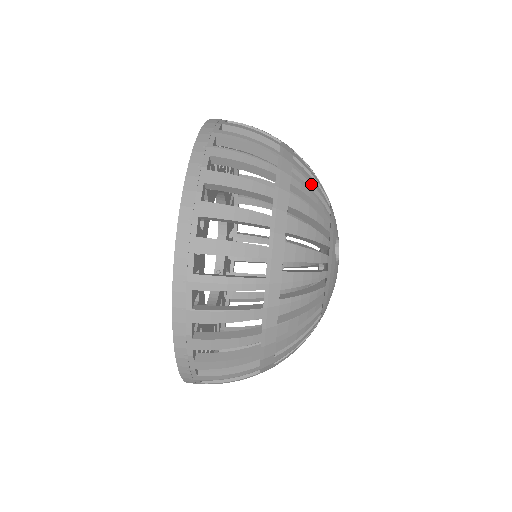
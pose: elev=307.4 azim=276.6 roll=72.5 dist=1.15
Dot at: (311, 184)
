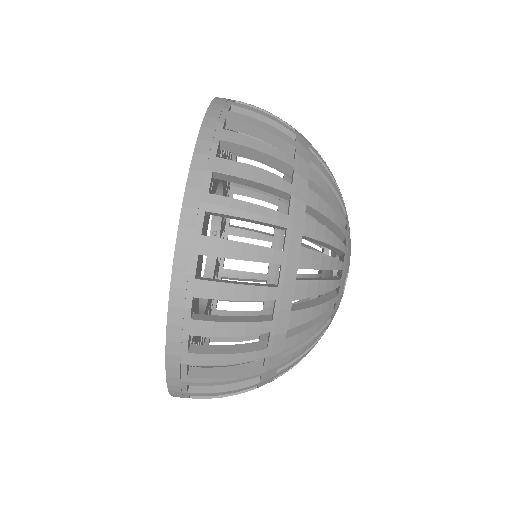
Dot at: (325, 243)
